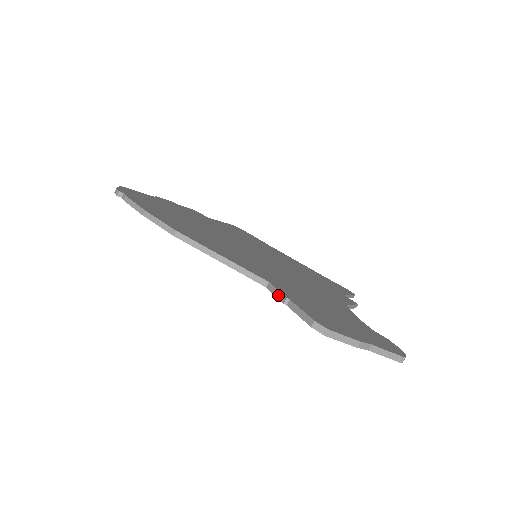
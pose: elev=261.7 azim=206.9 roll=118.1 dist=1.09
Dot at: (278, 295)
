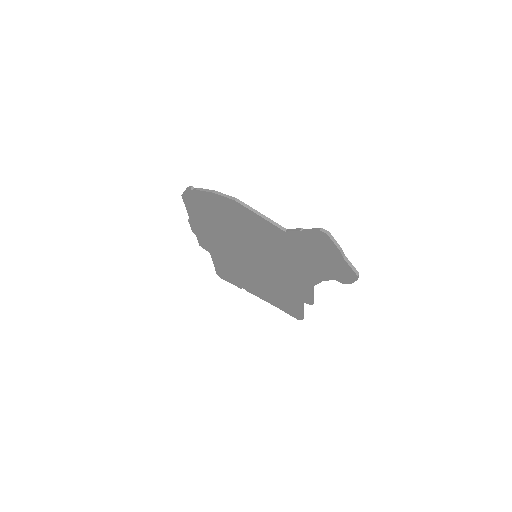
Dot at: (295, 230)
